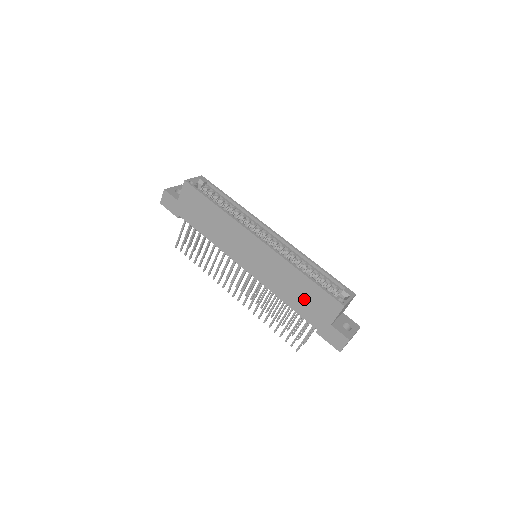
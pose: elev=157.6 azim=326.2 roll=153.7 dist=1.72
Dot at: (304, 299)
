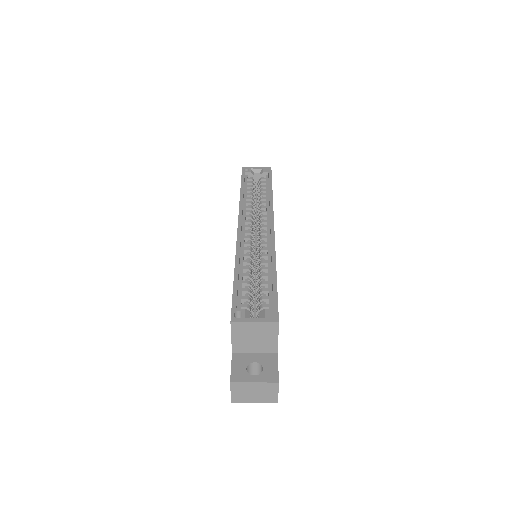
Dot at: occluded
